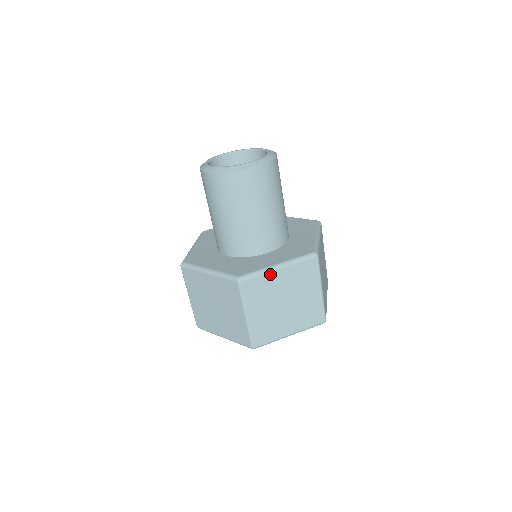
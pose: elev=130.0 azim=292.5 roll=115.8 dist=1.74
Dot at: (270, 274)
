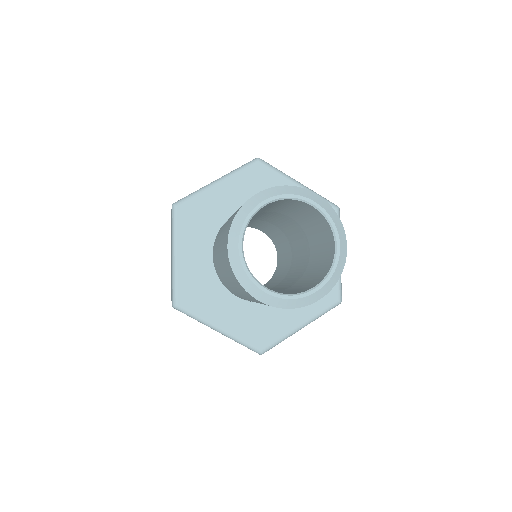
Dot at: (207, 325)
